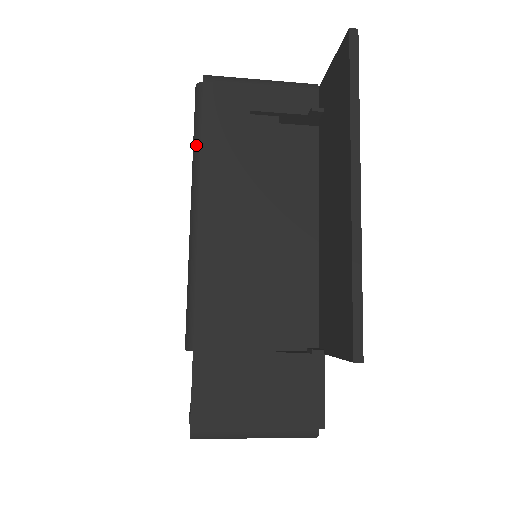
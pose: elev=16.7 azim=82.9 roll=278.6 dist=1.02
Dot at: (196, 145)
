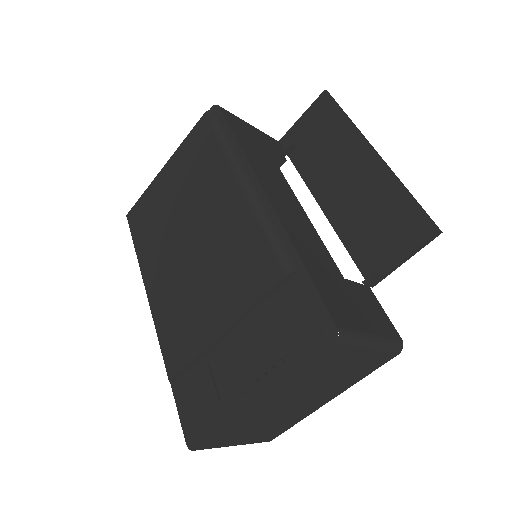
Dot at: (226, 141)
